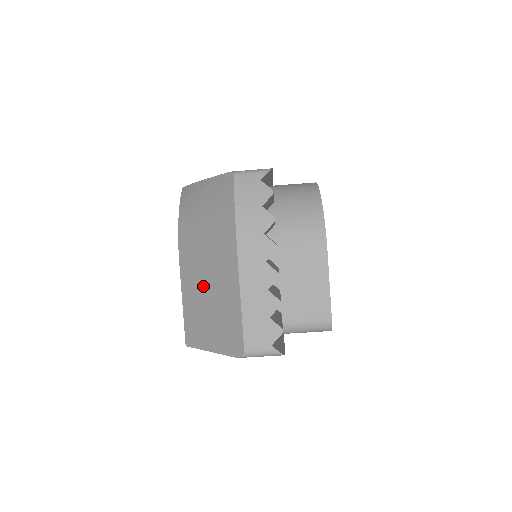
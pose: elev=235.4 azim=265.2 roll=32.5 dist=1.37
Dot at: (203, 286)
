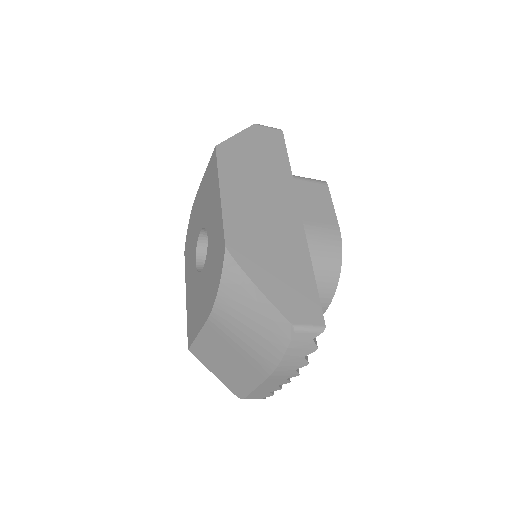
Dot at: (225, 353)
